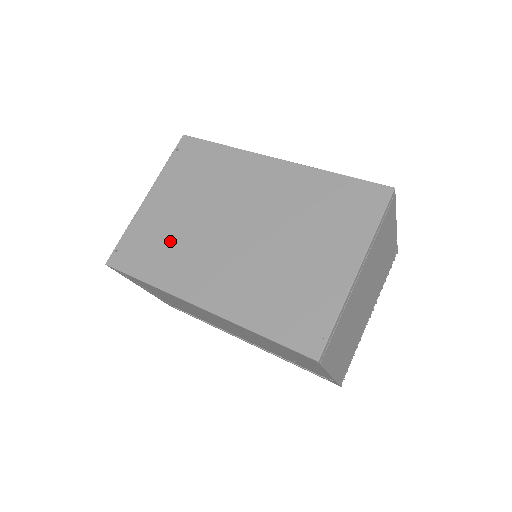
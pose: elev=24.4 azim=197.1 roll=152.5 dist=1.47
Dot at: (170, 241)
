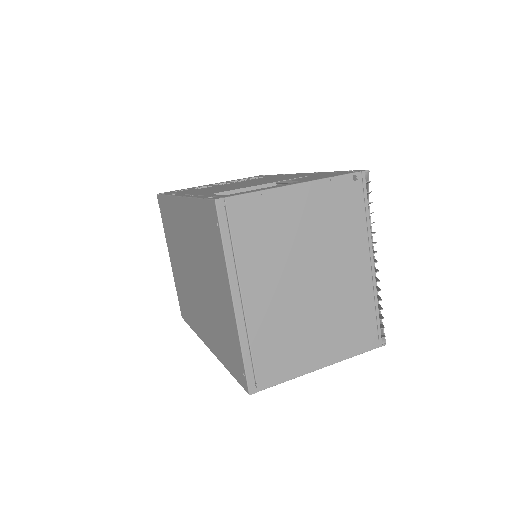
Dot at: (185, 294)
